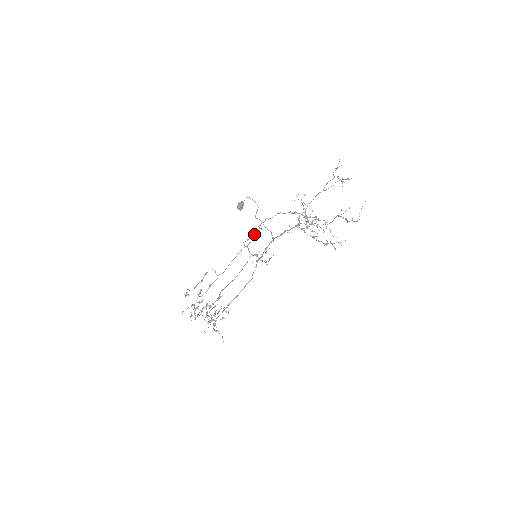
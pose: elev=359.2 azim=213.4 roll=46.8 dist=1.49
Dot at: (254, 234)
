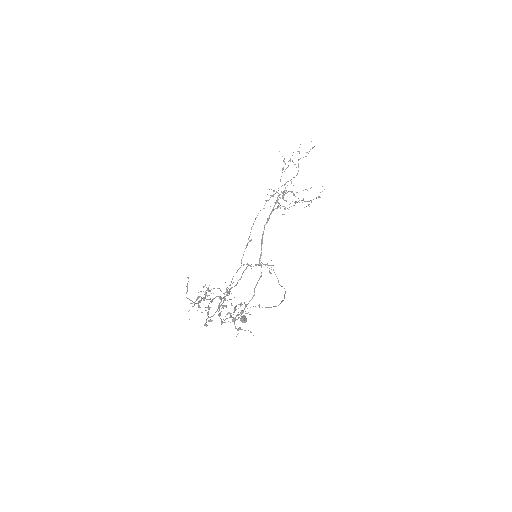
Dot at: (247, 245)
